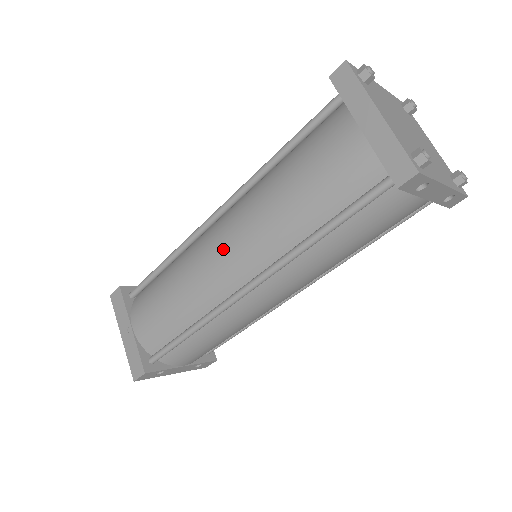
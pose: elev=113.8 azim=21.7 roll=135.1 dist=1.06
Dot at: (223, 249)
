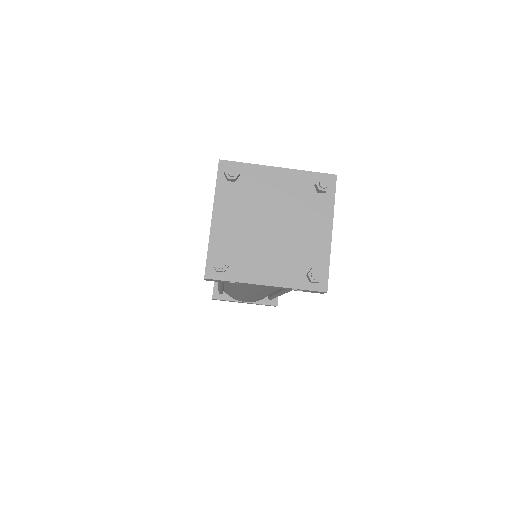
Dot at: occluded
